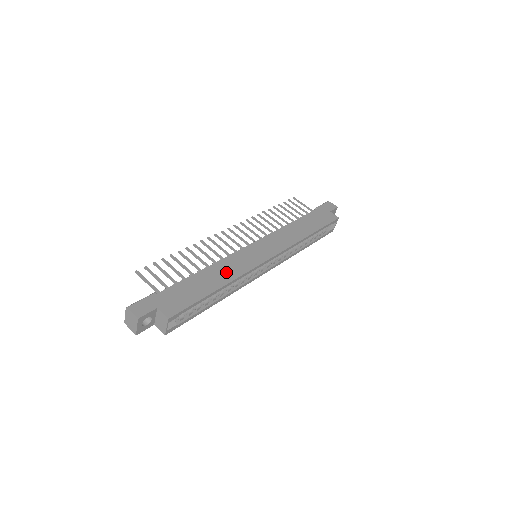
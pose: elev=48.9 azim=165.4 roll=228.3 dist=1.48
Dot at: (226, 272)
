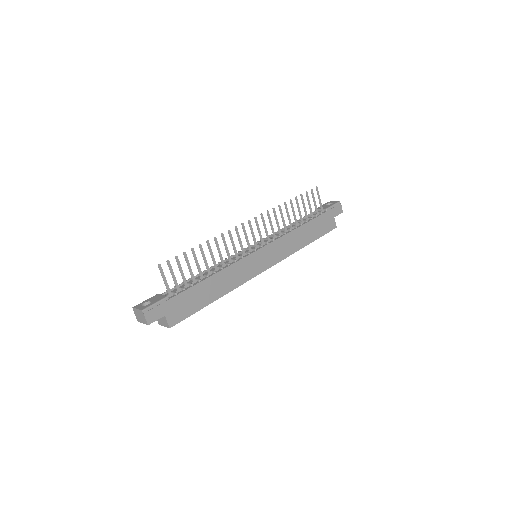
Dot at: (228, 282)
